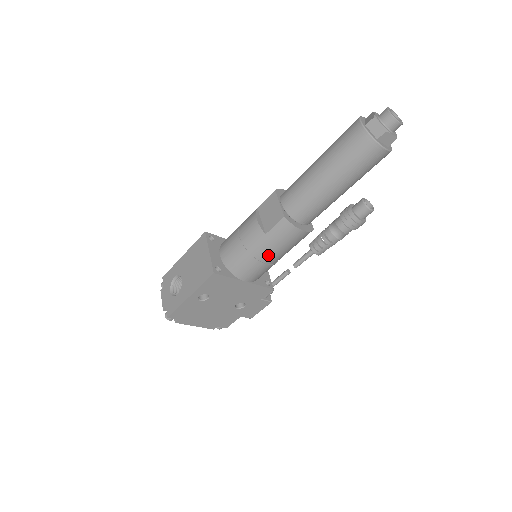
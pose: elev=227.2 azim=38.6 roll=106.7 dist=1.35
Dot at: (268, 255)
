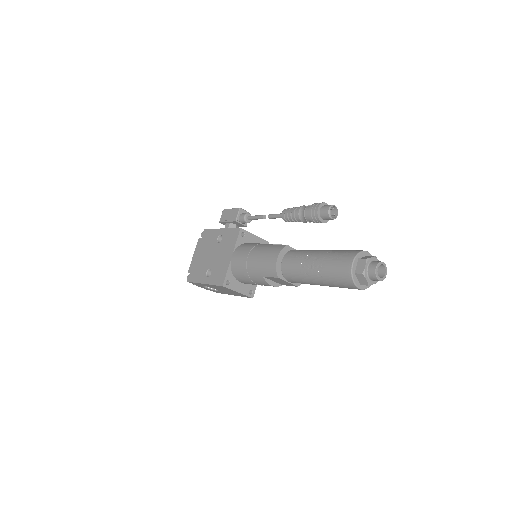
Dot at: occluded
